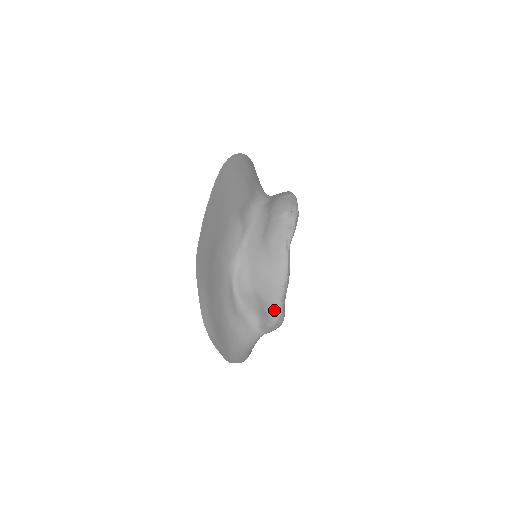
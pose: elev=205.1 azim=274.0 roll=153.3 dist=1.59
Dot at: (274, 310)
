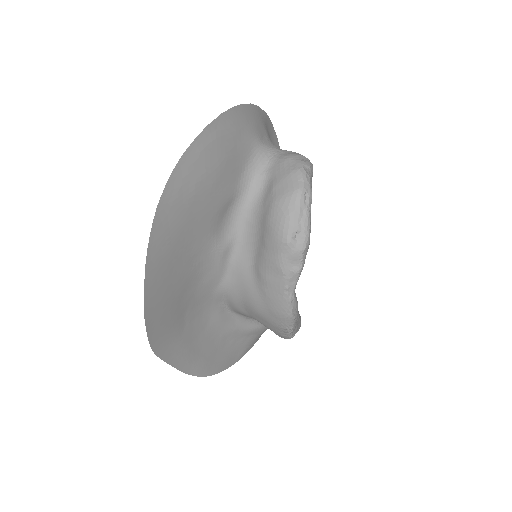
Dot at: occluded
